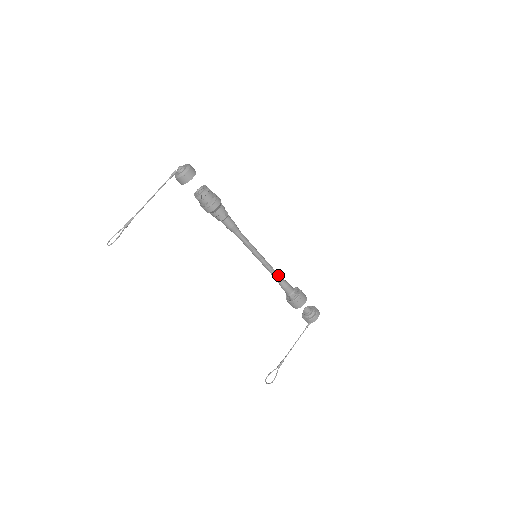
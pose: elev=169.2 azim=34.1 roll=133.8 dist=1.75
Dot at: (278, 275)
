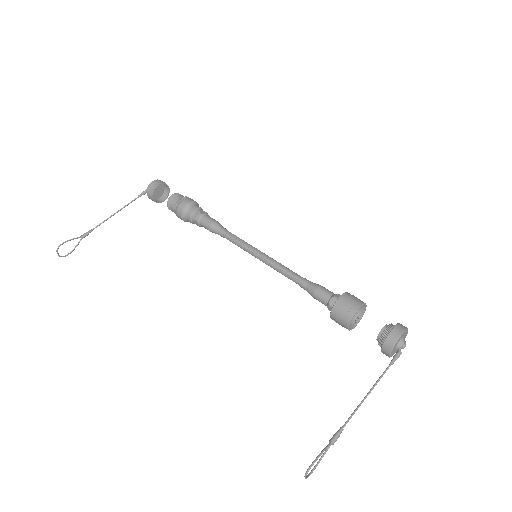
Dot at: (298, 276)
